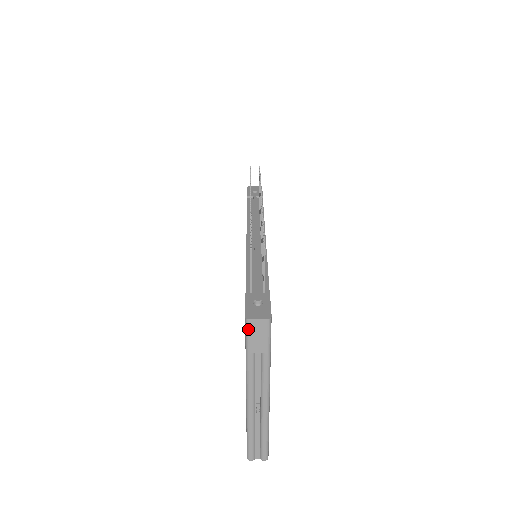
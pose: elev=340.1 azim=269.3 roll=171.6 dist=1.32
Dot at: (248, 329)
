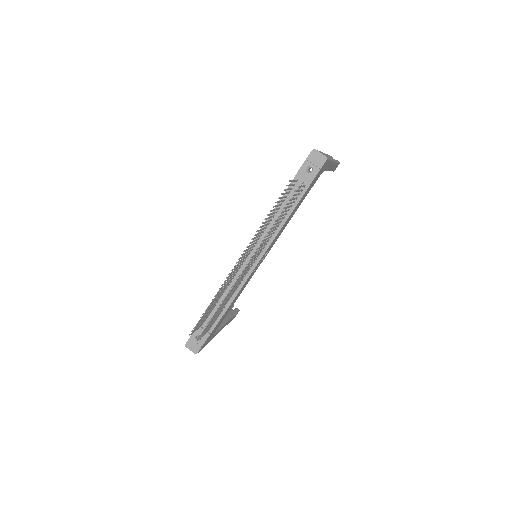
Dot at: occluded
